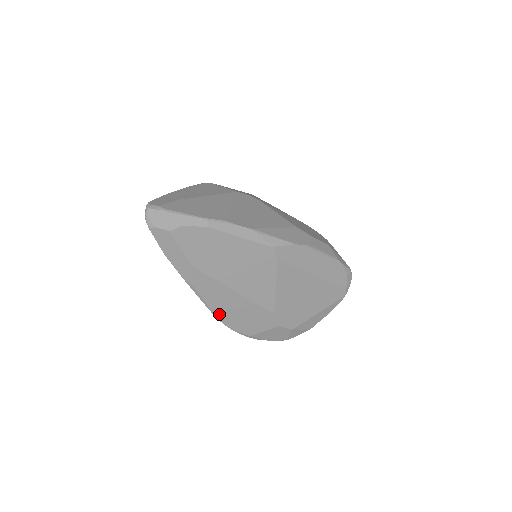
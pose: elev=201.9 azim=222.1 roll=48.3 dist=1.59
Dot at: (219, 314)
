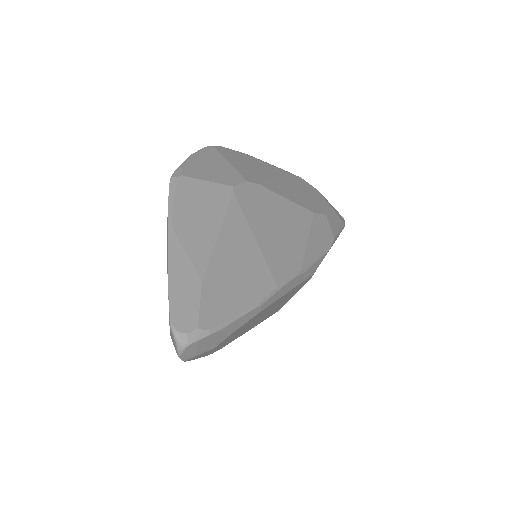
Dot at: occluded
